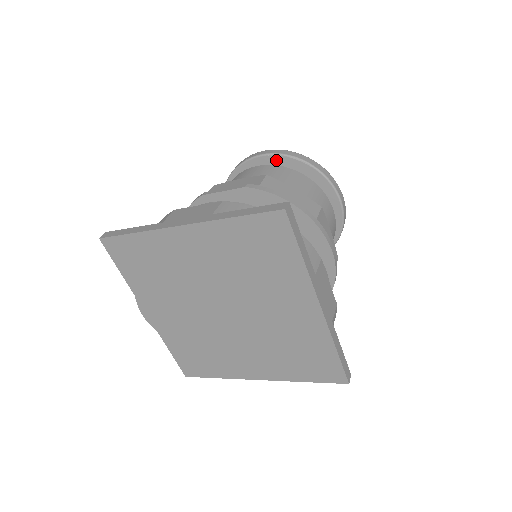
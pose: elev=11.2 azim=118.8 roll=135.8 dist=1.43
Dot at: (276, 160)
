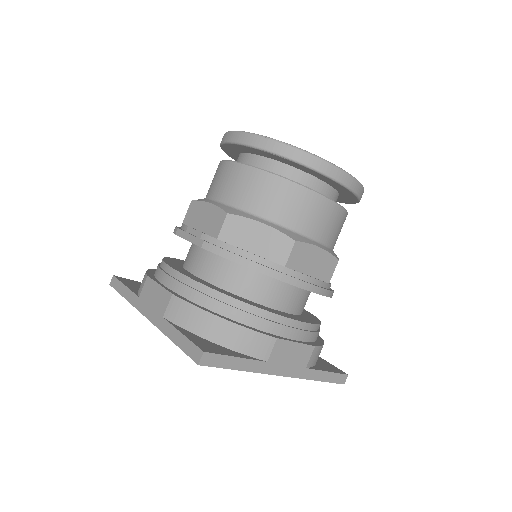
Dot at: (253, 150)
